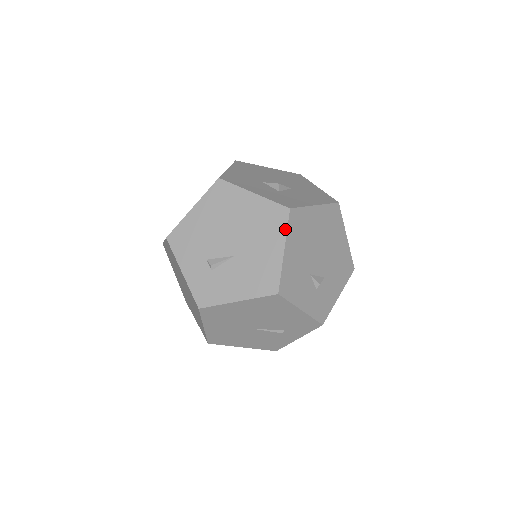
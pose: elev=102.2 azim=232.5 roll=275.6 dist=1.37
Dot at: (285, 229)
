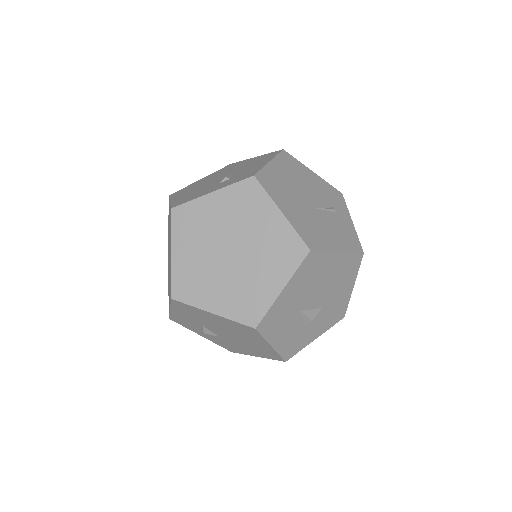
Dot at: (241, 161)
